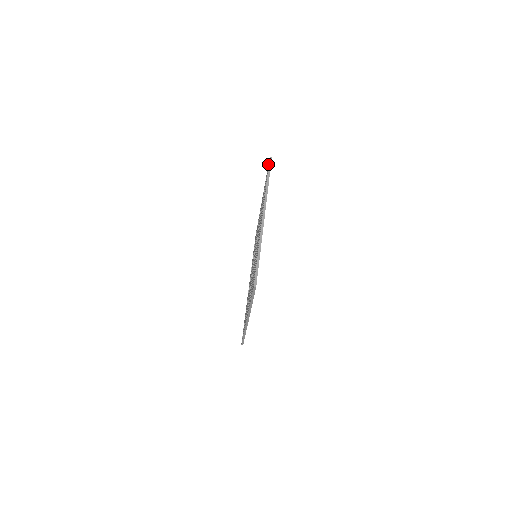
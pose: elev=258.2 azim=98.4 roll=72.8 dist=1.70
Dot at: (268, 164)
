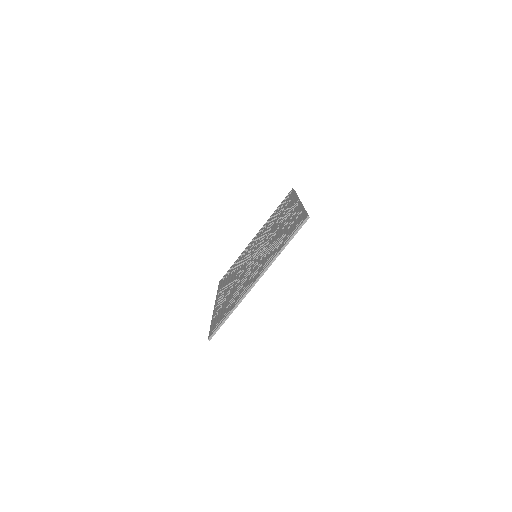
Dot at: (305, 215)
